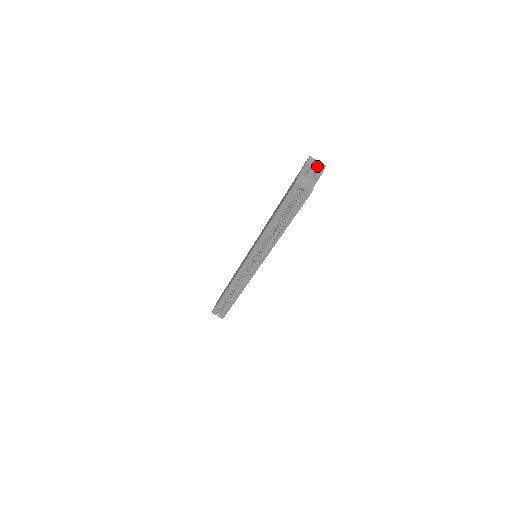
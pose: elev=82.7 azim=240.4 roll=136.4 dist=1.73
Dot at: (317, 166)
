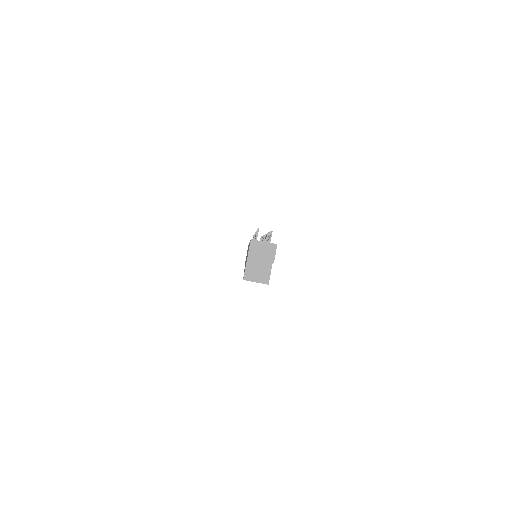
Dot at: (264, 254)
